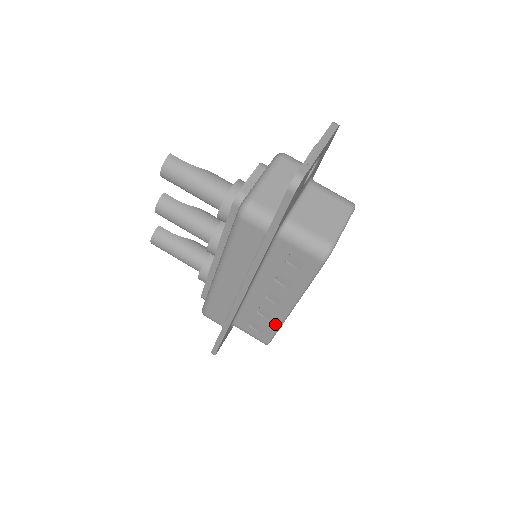
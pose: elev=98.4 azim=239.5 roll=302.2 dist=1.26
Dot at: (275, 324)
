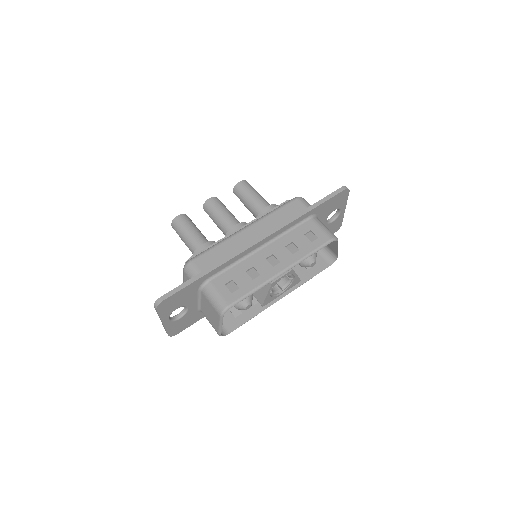
Dot at: (256, 284)
